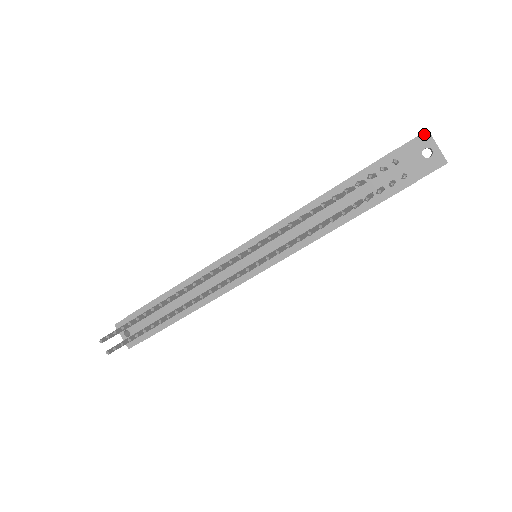
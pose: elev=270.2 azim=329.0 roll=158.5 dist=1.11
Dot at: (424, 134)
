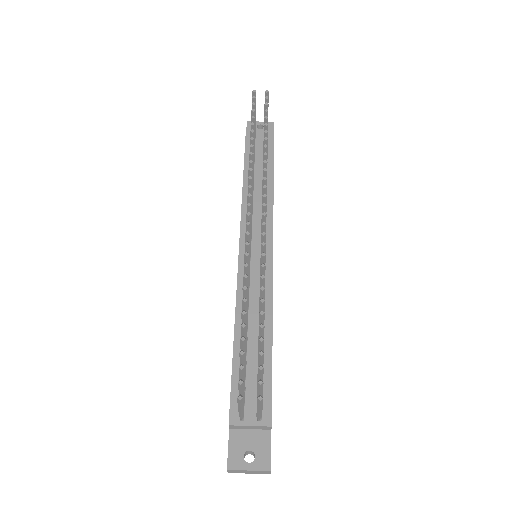
Dot at: (248, 124)
